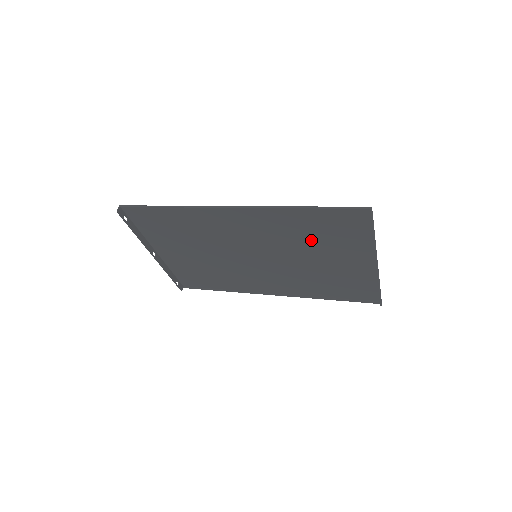
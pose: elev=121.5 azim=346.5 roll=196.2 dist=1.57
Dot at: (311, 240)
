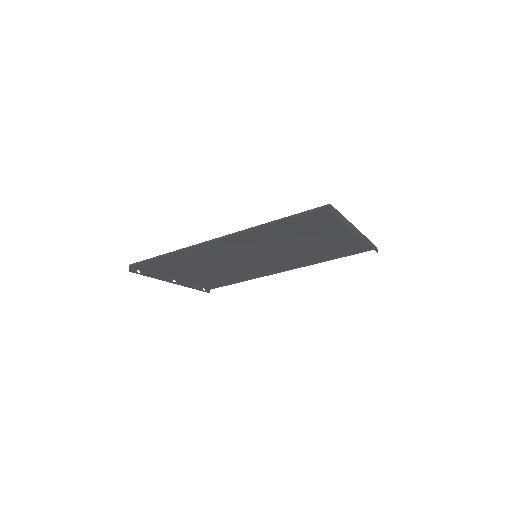
Dot at: (294, 235)
